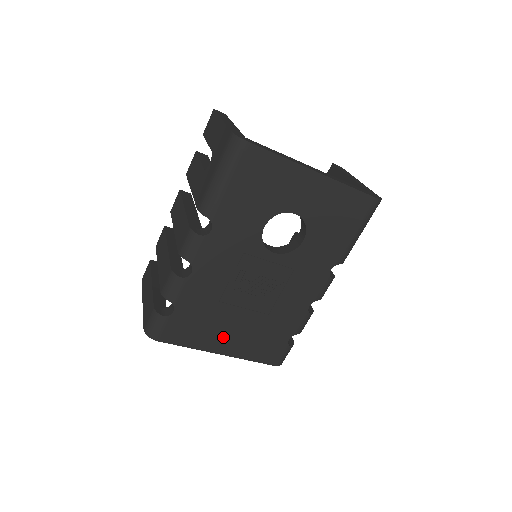
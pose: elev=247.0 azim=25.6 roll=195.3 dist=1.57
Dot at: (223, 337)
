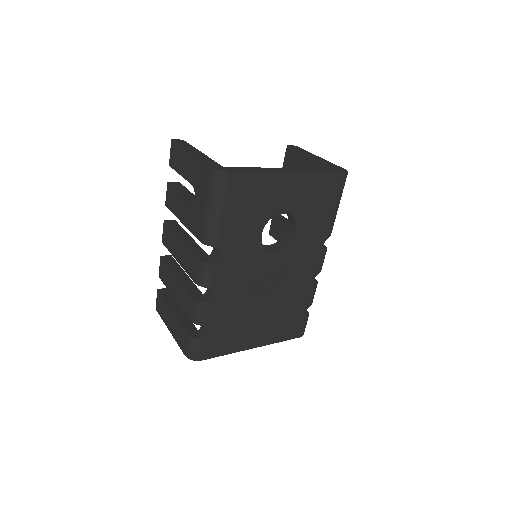
Dot at: (253, 334)
